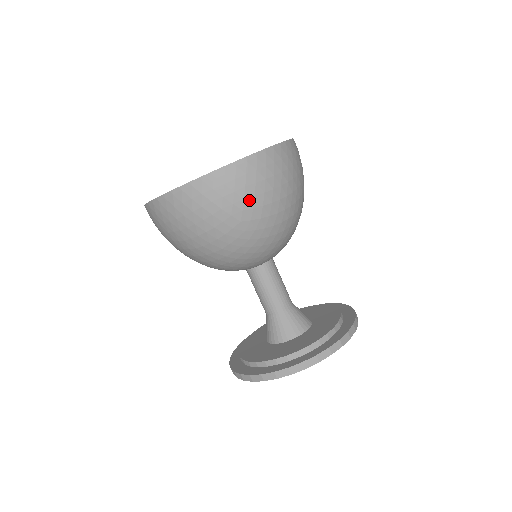
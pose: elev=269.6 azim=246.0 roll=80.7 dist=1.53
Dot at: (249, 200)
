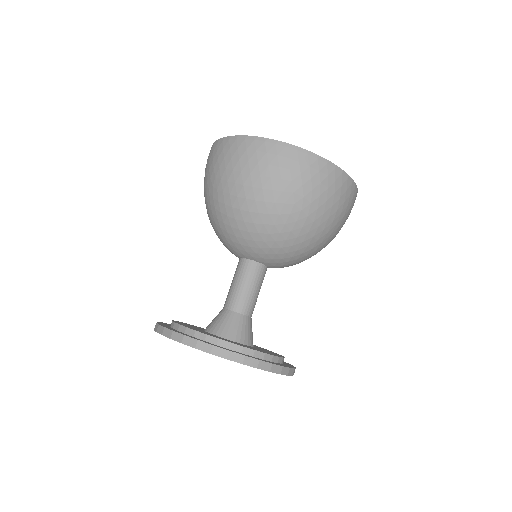
Dot at: (314, 194)
